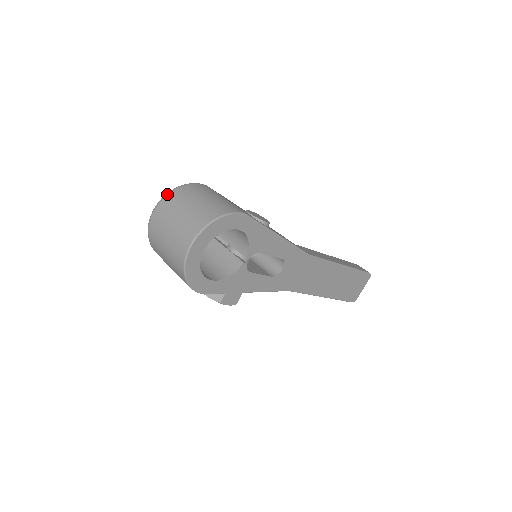
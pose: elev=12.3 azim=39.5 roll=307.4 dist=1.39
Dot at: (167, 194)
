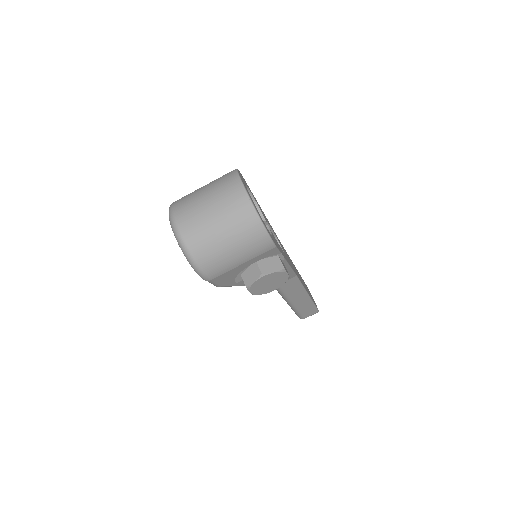
Dot at: (171, 207)
